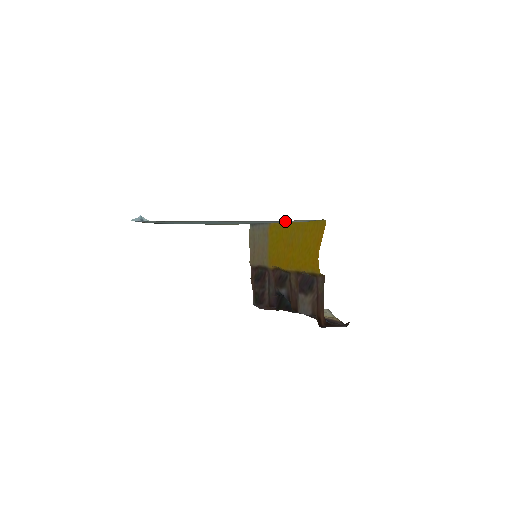
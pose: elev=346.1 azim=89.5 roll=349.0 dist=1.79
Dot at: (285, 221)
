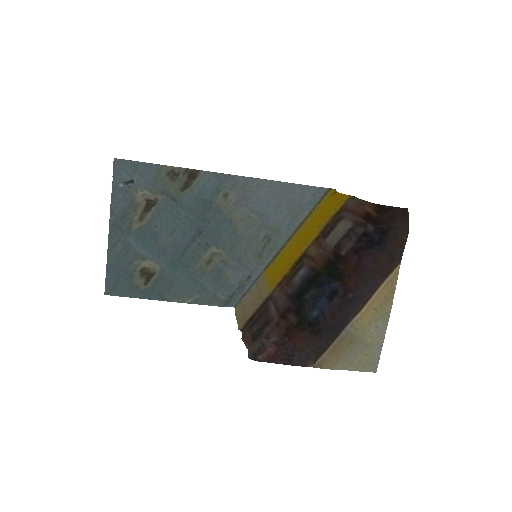
Dot at: (292, 183)
